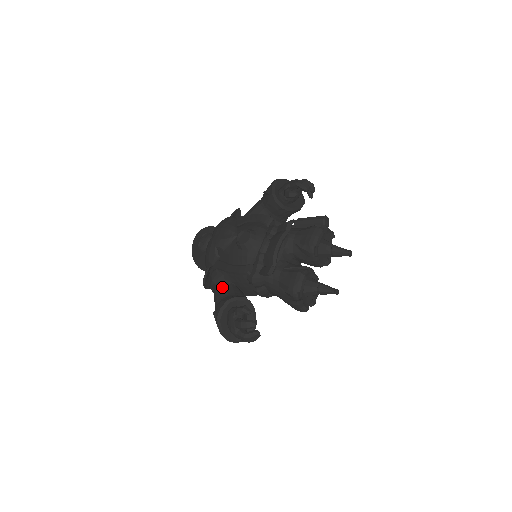
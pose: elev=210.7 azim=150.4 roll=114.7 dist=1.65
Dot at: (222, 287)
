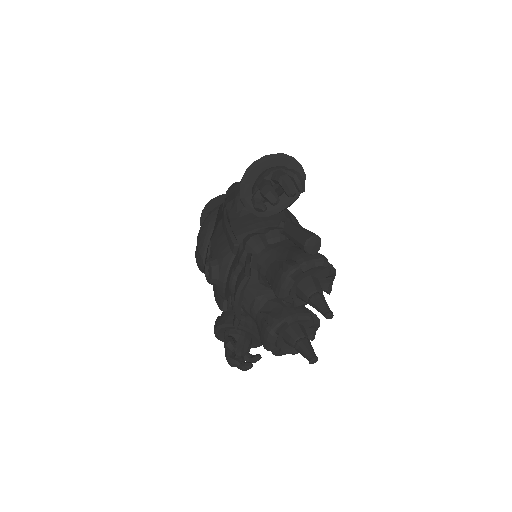
Dot at: occluded
